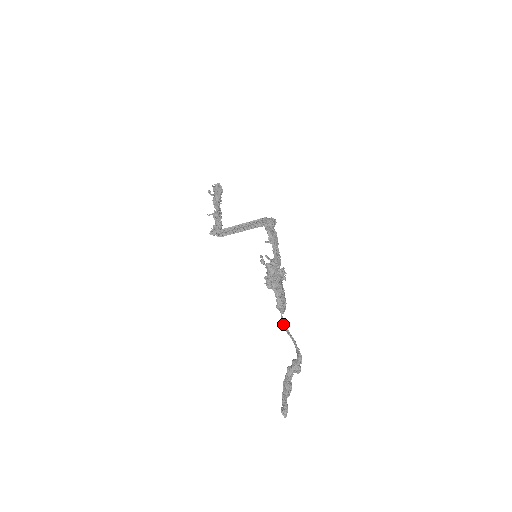
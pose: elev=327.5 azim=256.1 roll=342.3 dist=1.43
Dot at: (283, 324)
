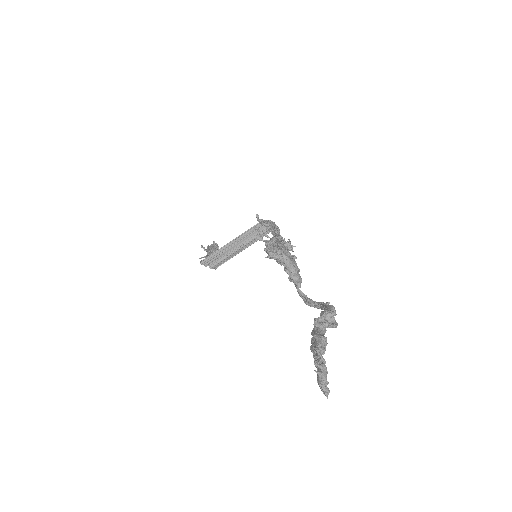
Dot at: occluded
